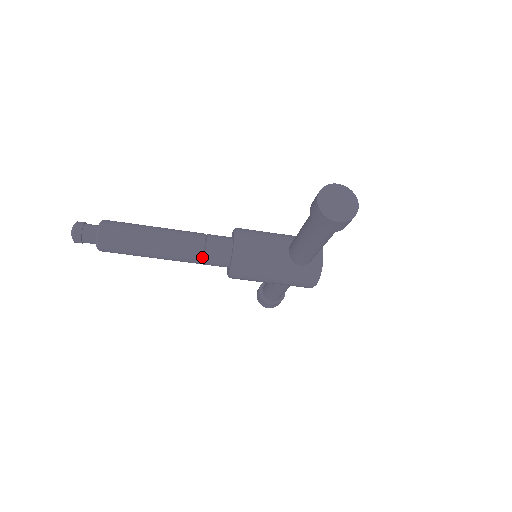
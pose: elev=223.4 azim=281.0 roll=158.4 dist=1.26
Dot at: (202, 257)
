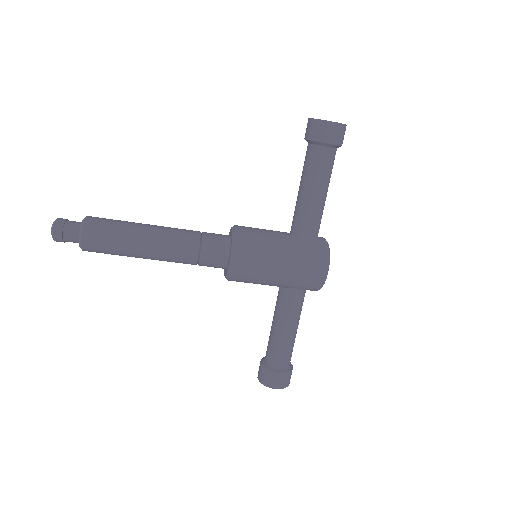
Dot at: (199, 243)
